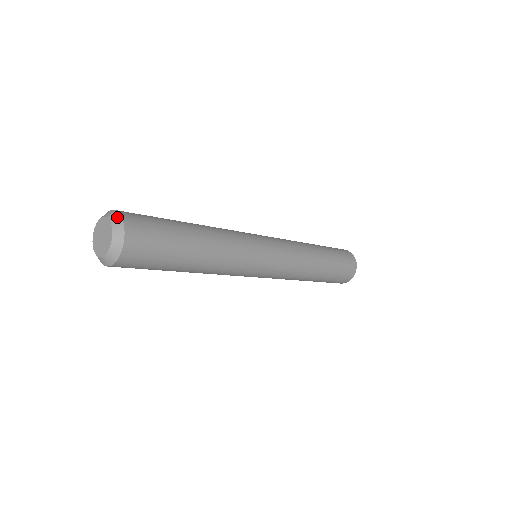
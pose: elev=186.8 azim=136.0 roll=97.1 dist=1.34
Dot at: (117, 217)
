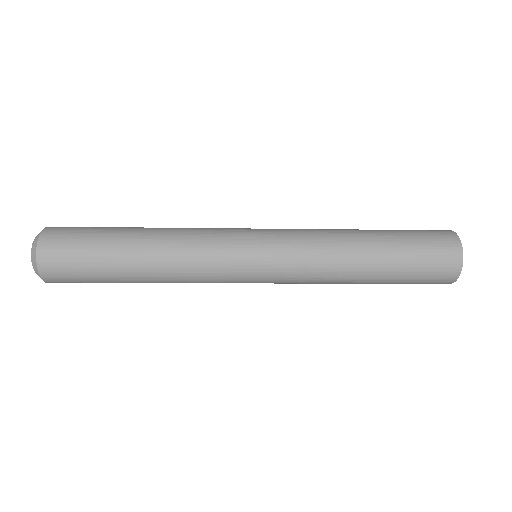
Dot at: (40, 232)
